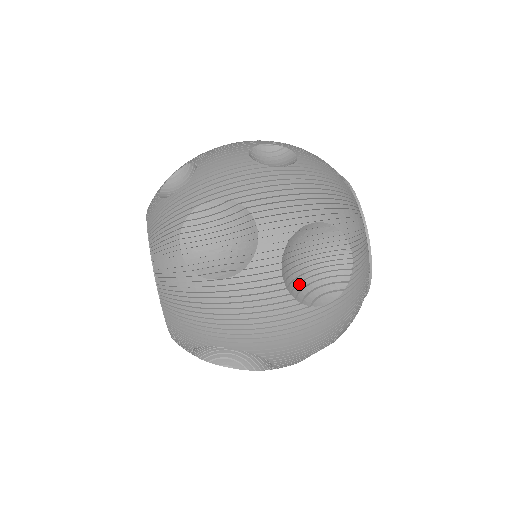
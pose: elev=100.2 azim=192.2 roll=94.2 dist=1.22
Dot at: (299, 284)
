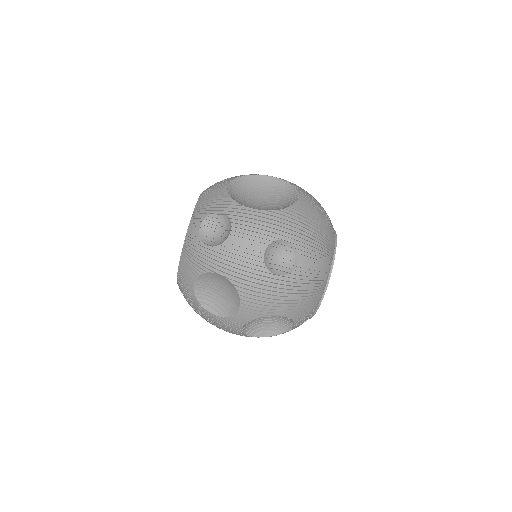
Dot at: (254, 325)
